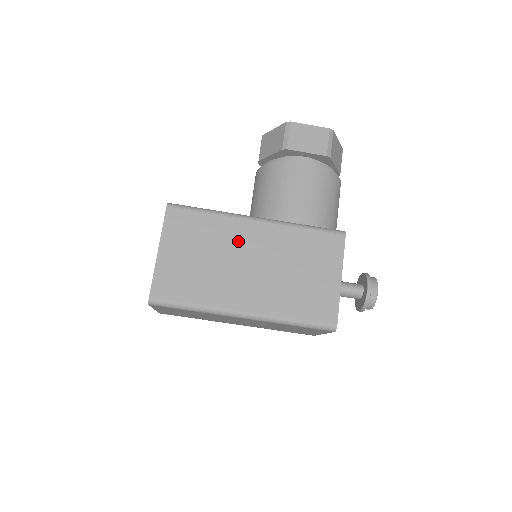
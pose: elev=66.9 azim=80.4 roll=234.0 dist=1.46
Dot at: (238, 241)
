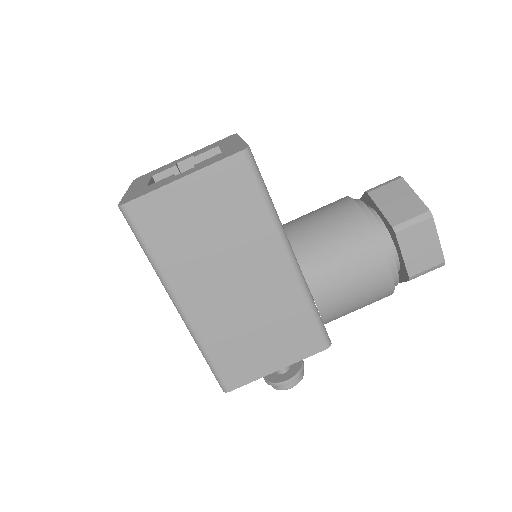
Dot at: (253, 254)
